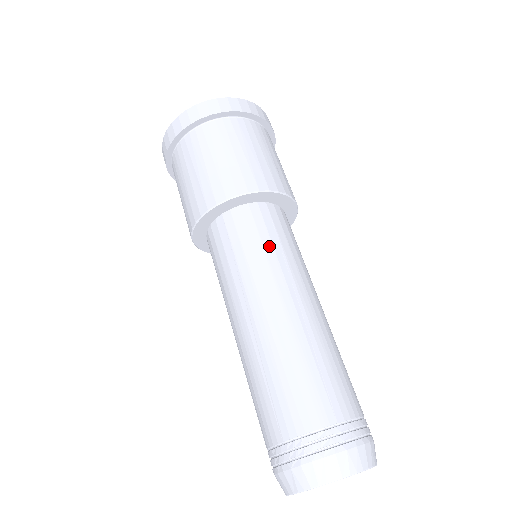
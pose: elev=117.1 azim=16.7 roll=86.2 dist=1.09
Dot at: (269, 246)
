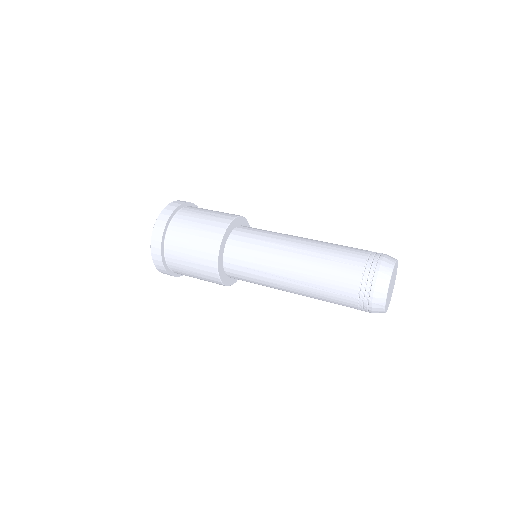
Dot at: (256, 247)
